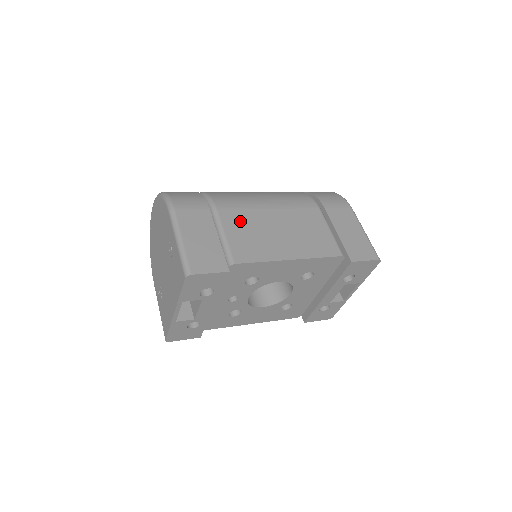
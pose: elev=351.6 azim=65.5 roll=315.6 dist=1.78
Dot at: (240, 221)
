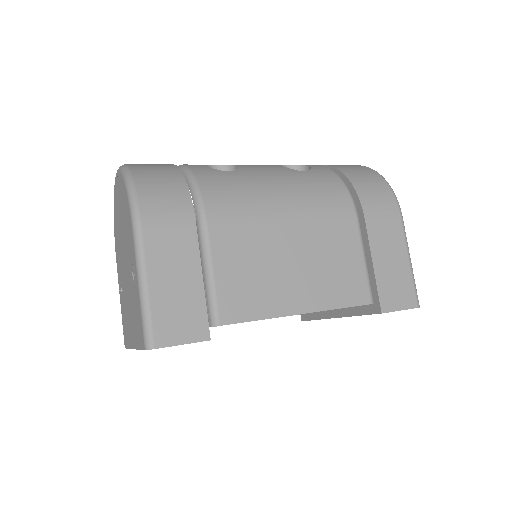
Dot at: (239, 246)
